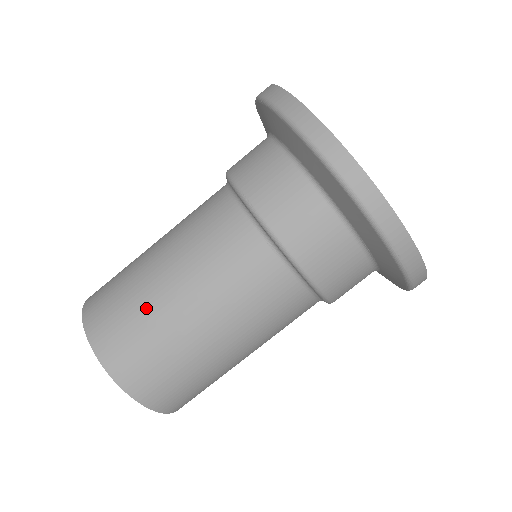
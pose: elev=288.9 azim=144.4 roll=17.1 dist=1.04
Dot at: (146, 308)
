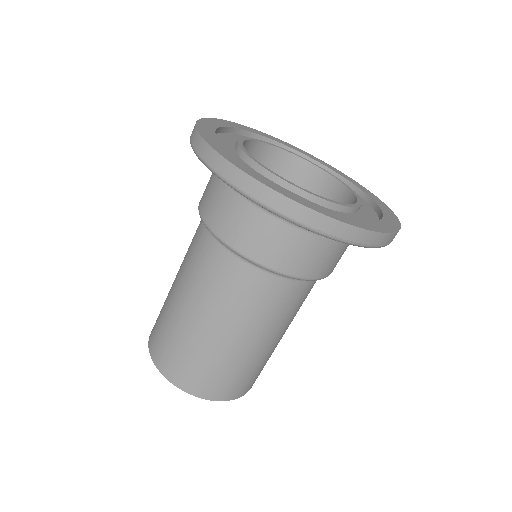
Dot at: (177, 331)
